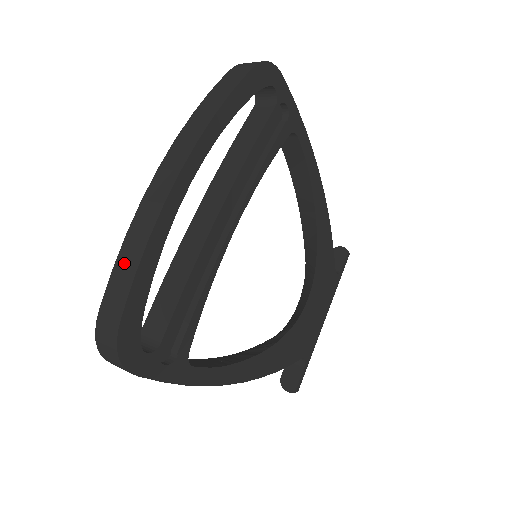
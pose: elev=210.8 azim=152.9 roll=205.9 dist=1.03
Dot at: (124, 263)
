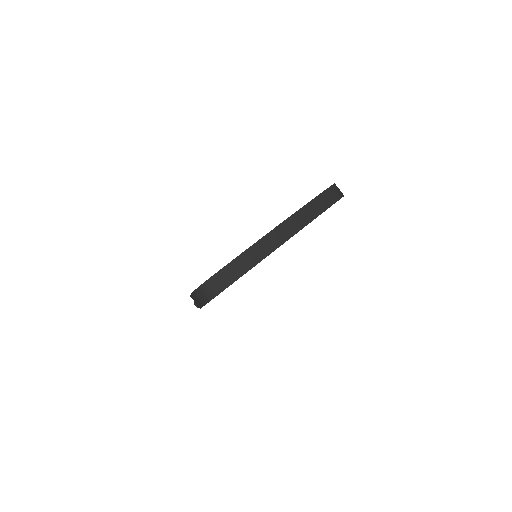
Dot at: (240, 263)
